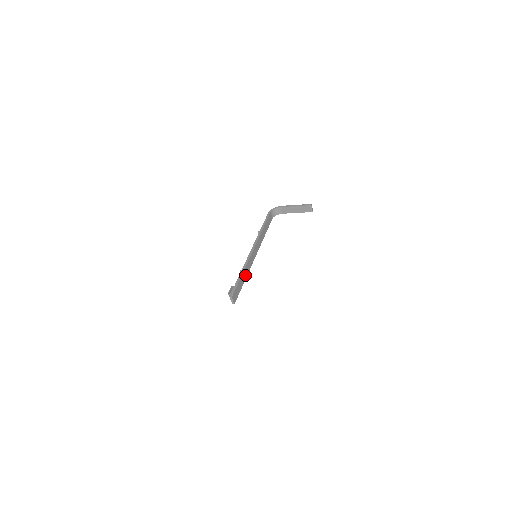
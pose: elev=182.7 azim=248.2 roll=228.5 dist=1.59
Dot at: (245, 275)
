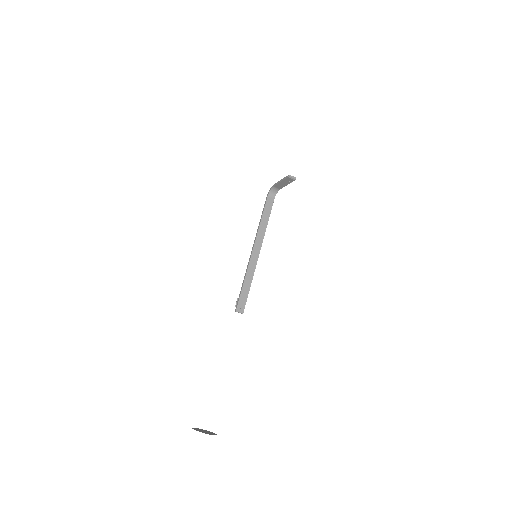
Dot at: (249, 280)
